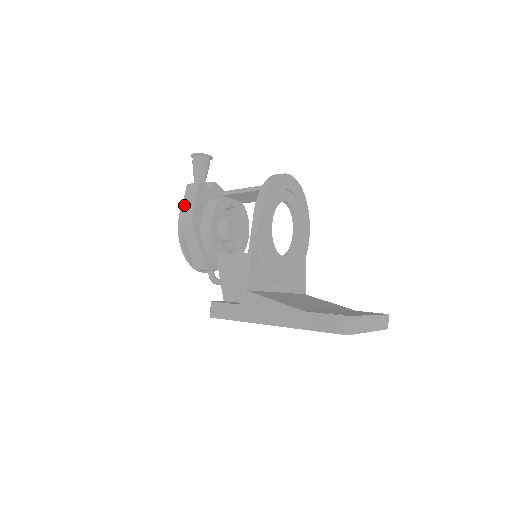
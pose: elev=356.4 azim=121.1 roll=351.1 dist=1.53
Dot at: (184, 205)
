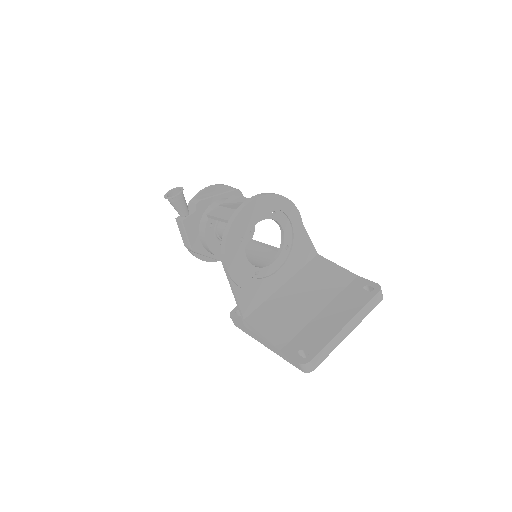
Dot at: (182, 237)
